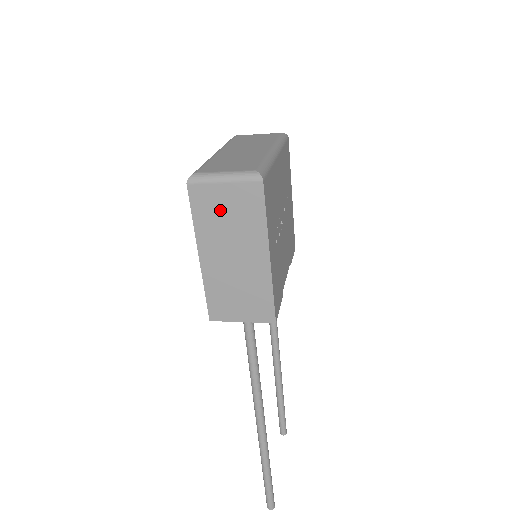
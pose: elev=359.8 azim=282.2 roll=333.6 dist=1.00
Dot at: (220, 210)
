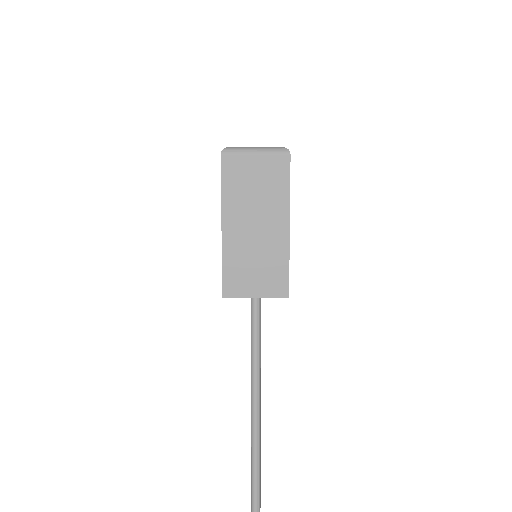
Dot at: (248, 180)
